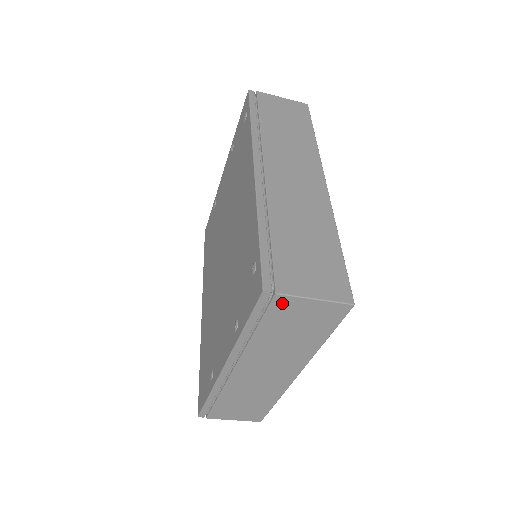
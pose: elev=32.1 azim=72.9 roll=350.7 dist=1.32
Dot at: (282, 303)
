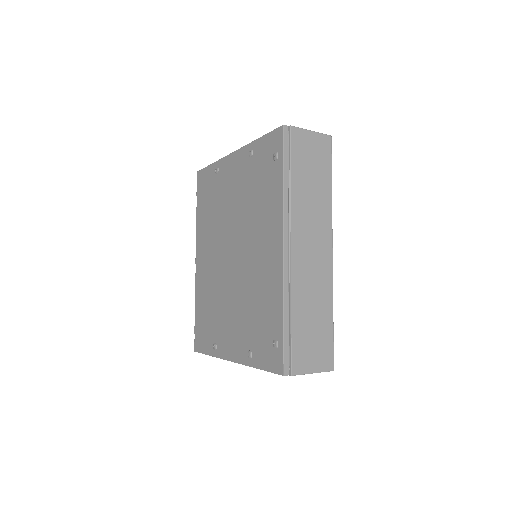
Dot at: occluded
